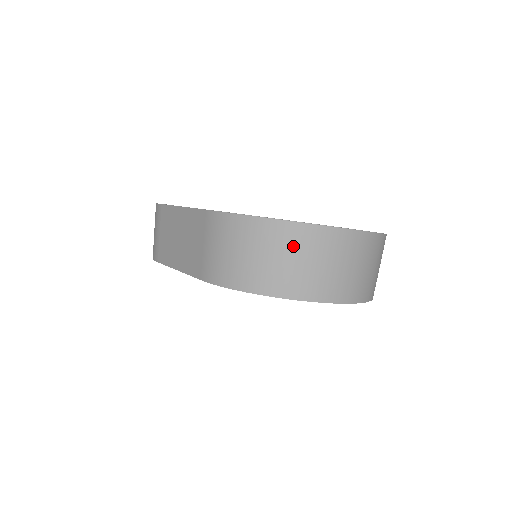
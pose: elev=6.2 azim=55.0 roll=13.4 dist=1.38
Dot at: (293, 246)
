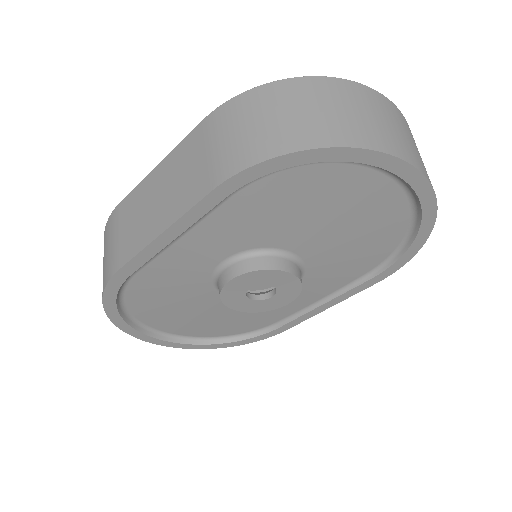
Dot at: (335, 97)
